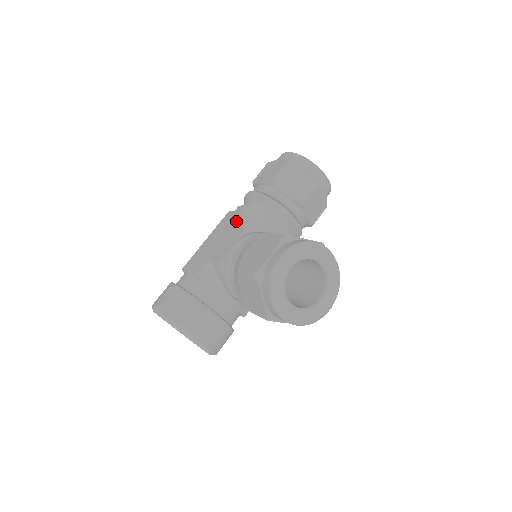
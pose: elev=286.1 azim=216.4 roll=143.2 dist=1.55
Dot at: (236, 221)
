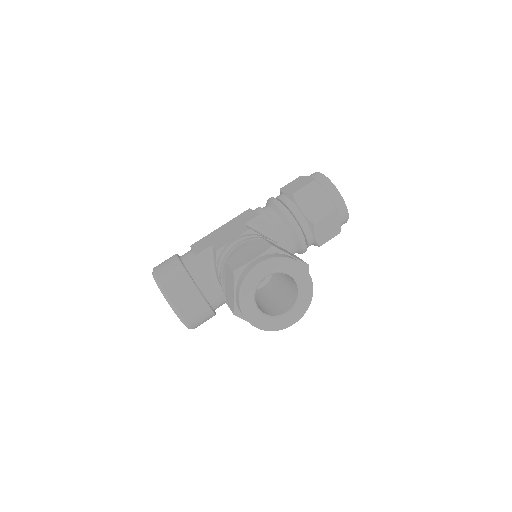
Dot at: (249, 219)
